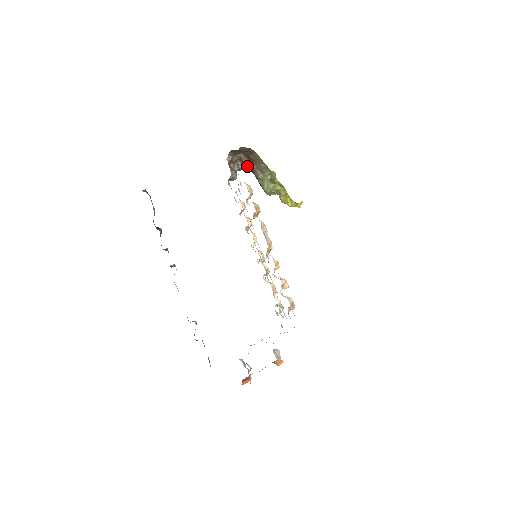
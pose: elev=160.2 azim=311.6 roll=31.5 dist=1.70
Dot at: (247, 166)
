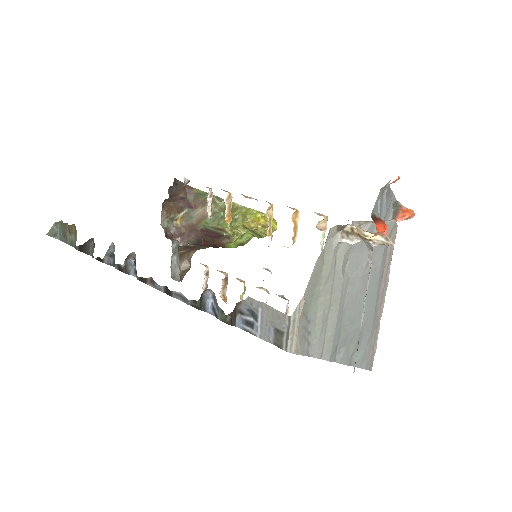
Dot at: (189, 234)
